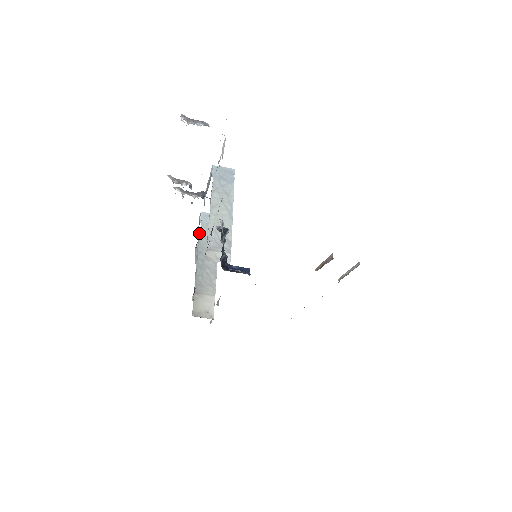
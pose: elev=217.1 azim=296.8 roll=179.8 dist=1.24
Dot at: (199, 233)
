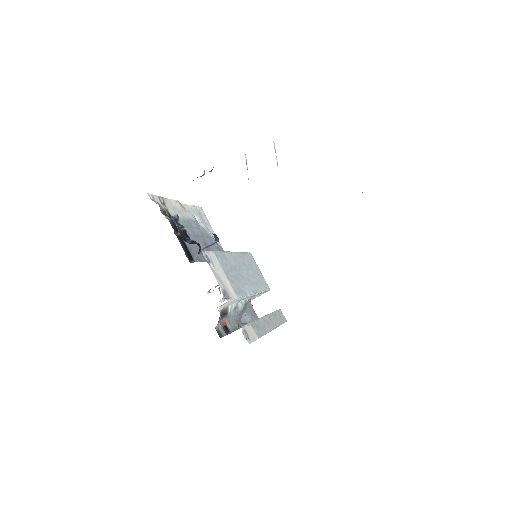
Dot at: (253, 320)
